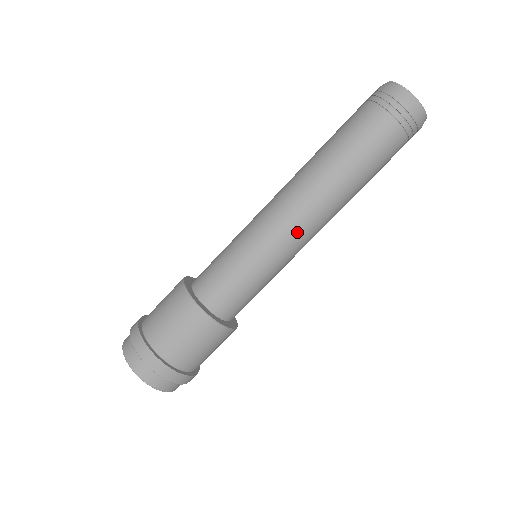
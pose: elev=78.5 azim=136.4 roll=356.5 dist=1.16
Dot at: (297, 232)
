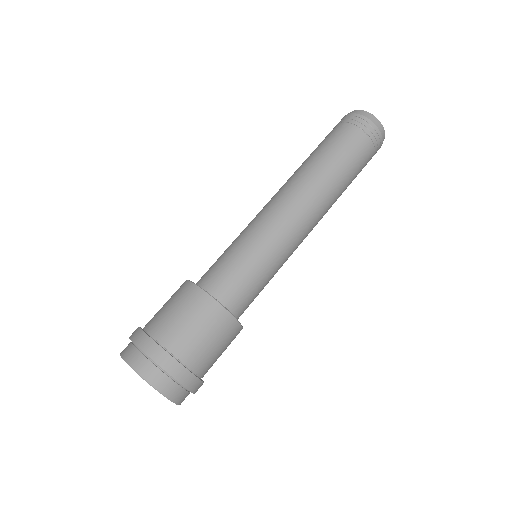
Dot at: (272, 206)
